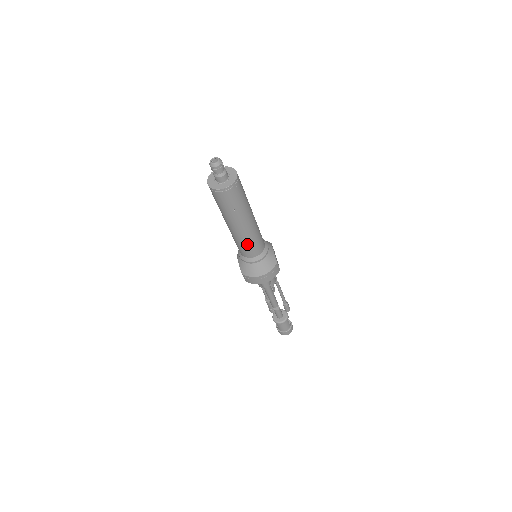
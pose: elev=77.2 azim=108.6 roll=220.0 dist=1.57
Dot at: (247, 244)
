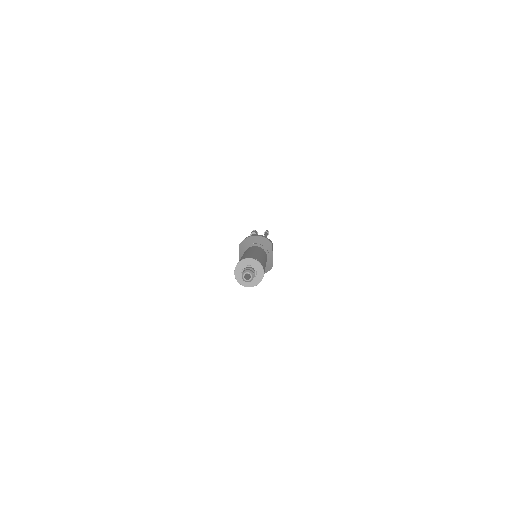
Dot at: occluded
